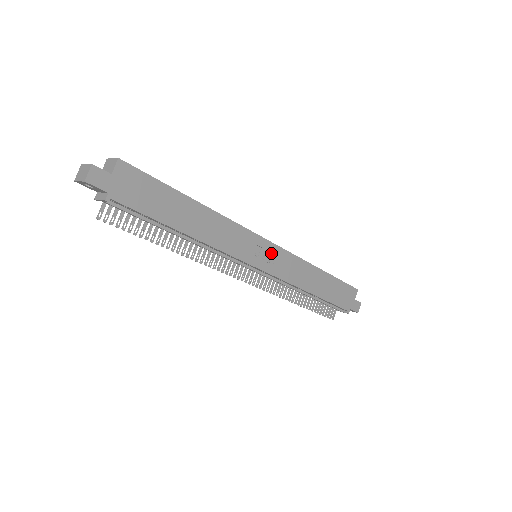
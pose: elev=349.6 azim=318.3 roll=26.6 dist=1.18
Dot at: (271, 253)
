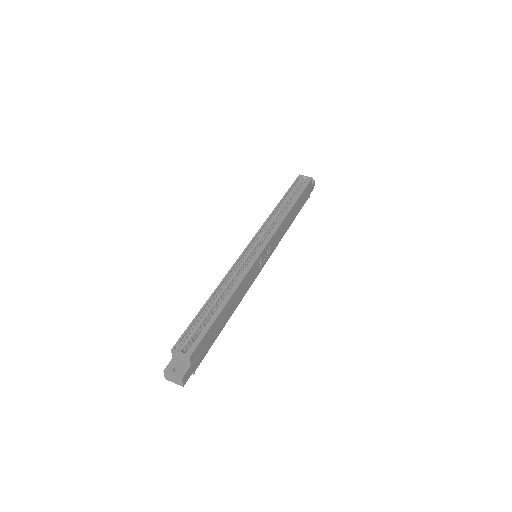
Dot at: (267, 250)
